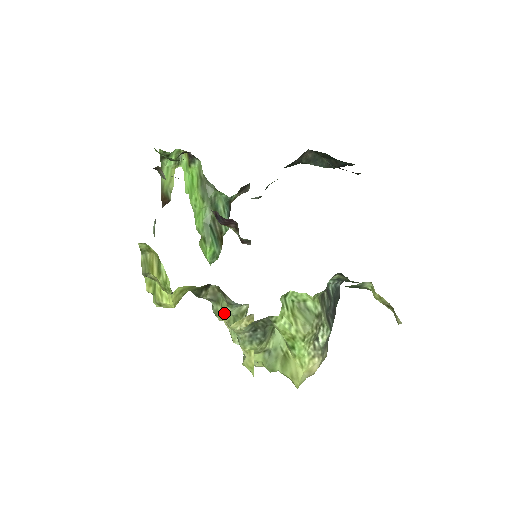
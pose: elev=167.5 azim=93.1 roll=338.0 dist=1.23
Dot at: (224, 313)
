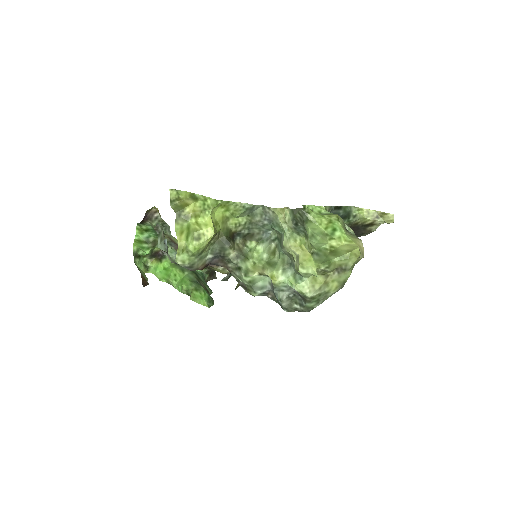
Dot at: (255, 265)
